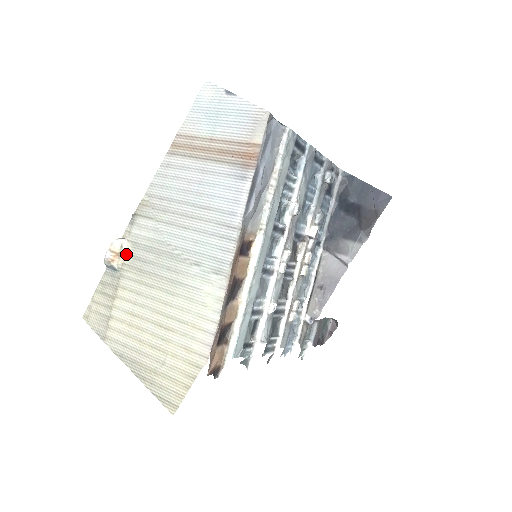
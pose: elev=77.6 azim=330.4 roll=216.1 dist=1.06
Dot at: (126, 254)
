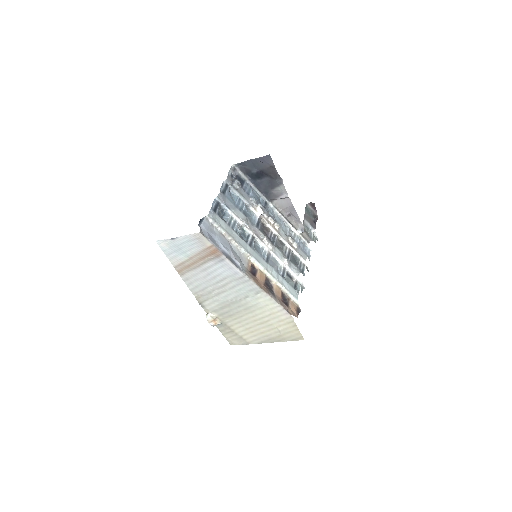
Dot at: (217, 317)
